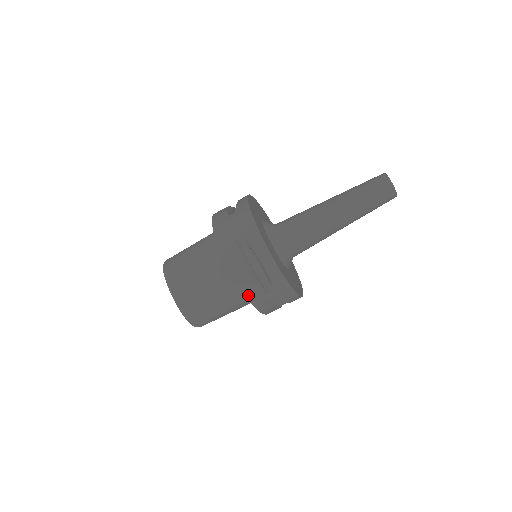
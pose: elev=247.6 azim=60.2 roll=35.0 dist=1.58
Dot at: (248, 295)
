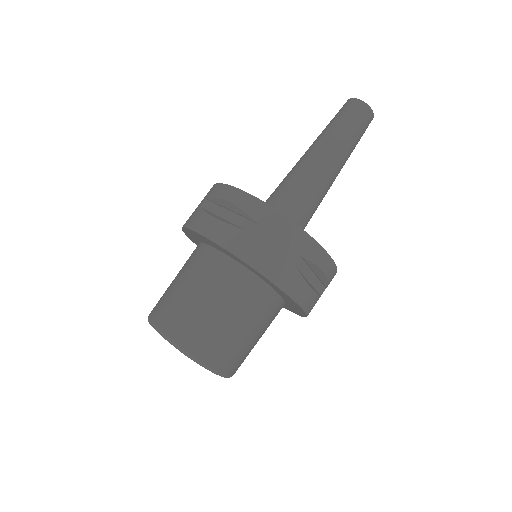
Dot at: (227, 246)
